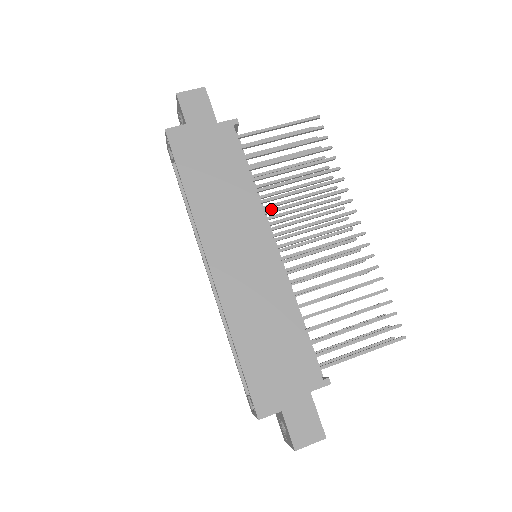
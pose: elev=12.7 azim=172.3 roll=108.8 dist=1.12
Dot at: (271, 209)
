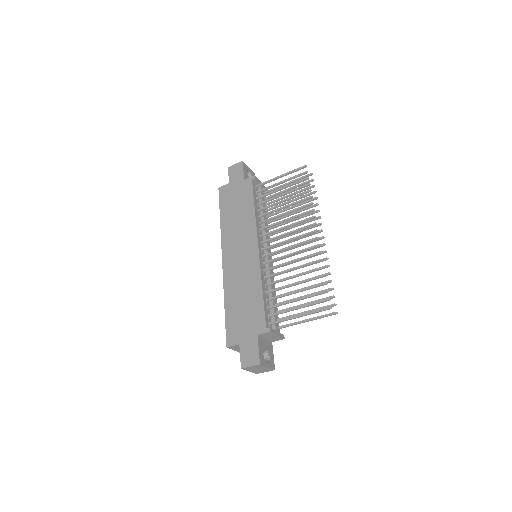
Dot at: (265, 226)
